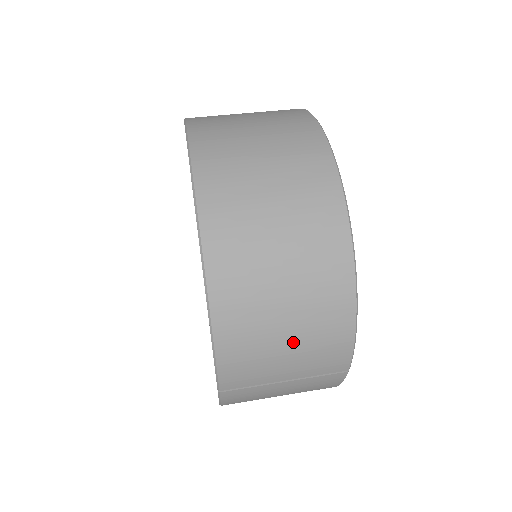
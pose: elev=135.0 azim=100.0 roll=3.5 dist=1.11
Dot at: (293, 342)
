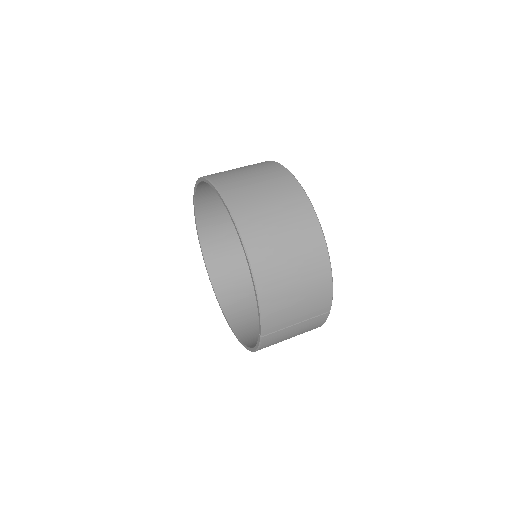
Dot at: (301, 298)
